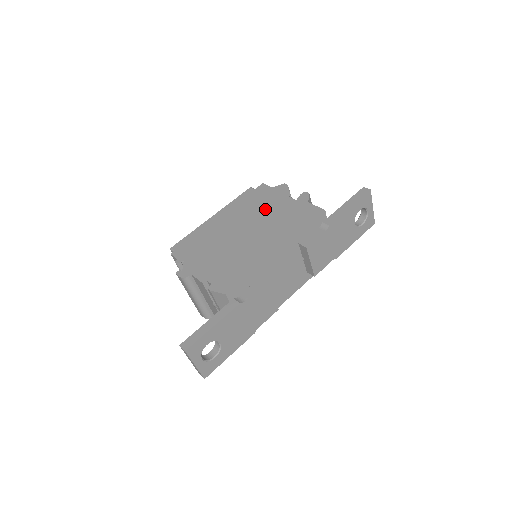
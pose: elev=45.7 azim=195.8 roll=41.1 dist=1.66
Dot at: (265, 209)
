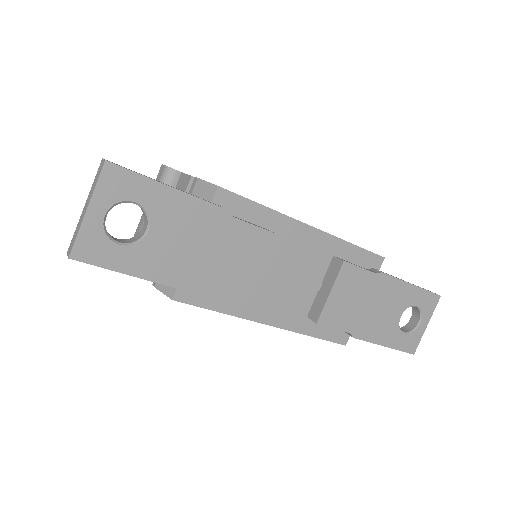
Dot at: occluded
